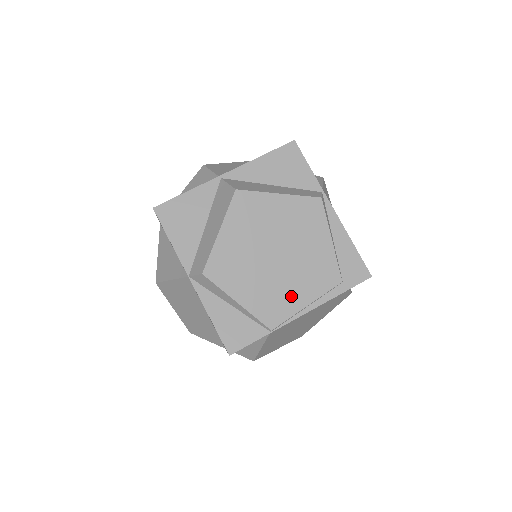
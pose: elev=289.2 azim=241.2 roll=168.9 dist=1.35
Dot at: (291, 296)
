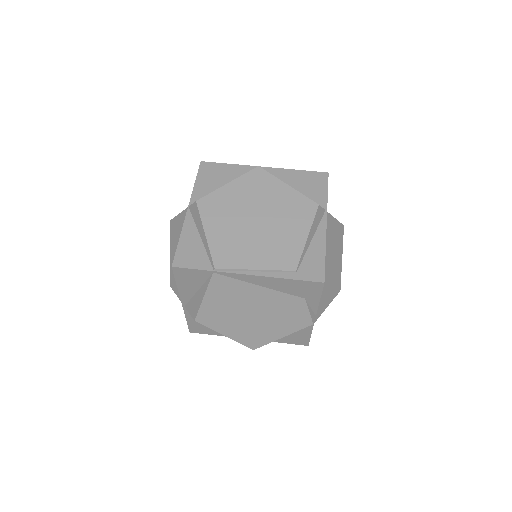
Dot at: (248, 255)
